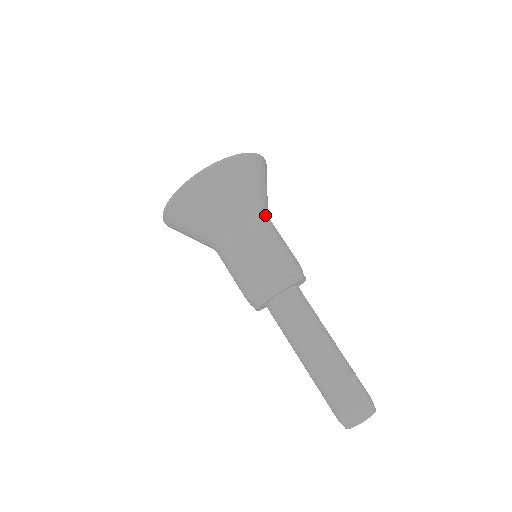
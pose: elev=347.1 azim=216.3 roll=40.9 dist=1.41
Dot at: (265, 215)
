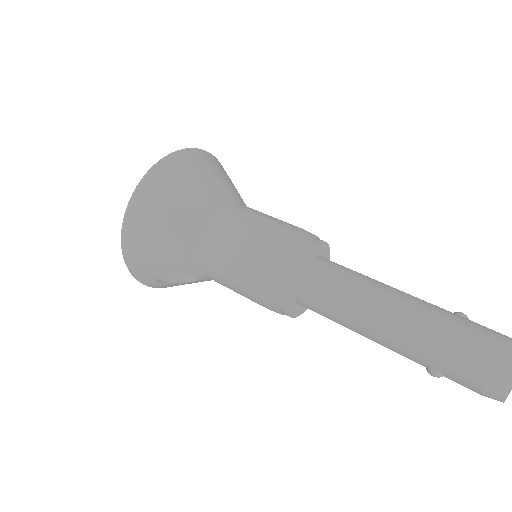
Dot at: occluded
